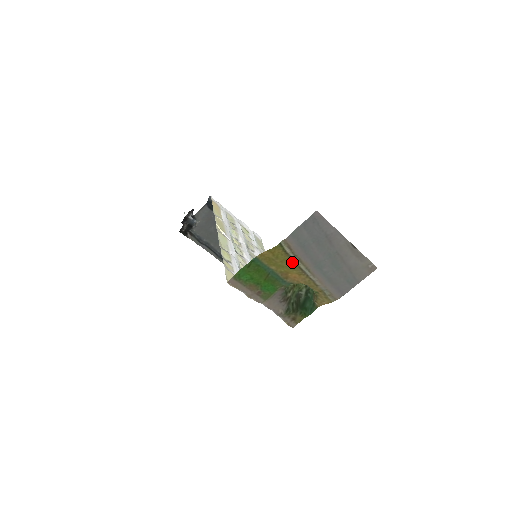
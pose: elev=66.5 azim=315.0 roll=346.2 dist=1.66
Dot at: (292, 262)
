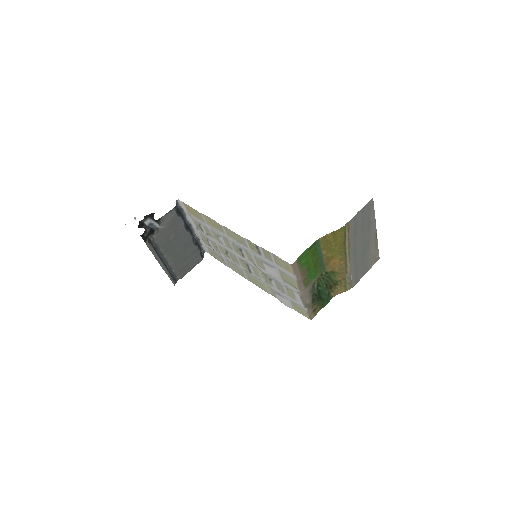
Dot at: (344, 246)
